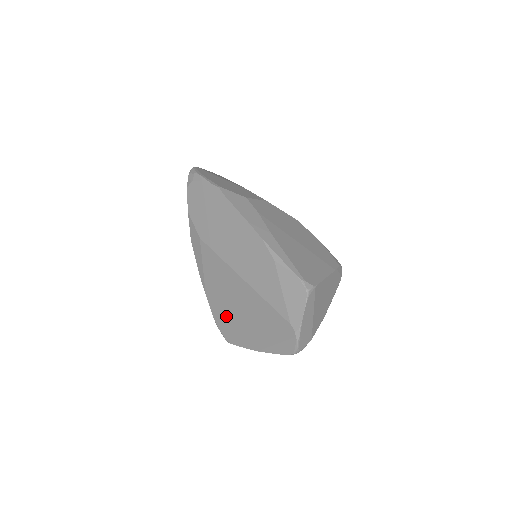
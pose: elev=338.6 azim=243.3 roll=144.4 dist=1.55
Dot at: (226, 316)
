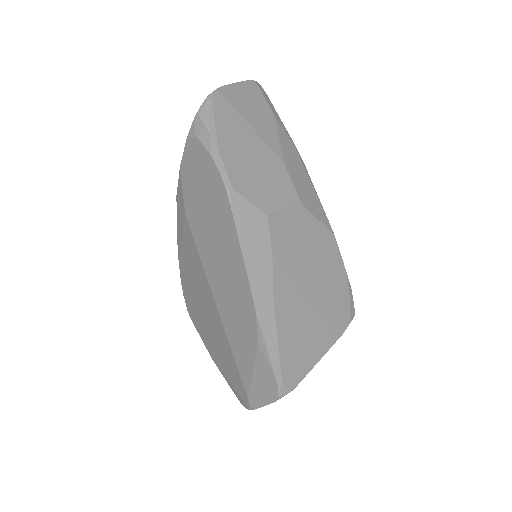
Dot at: (193, 301)
